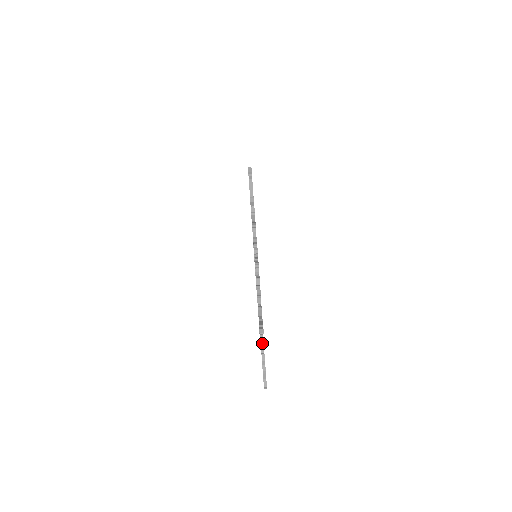
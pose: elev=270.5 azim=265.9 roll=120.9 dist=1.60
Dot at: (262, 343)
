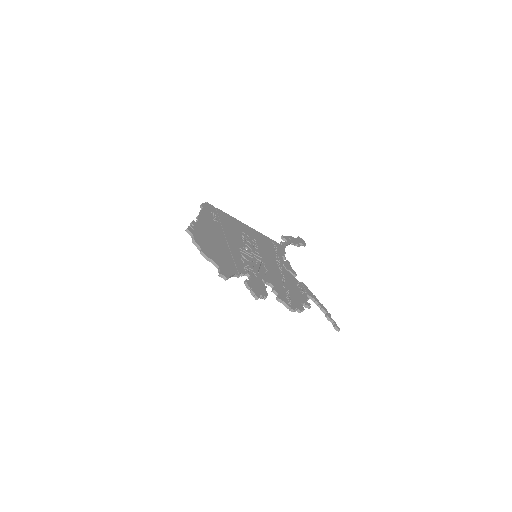
Dot at: occluded
